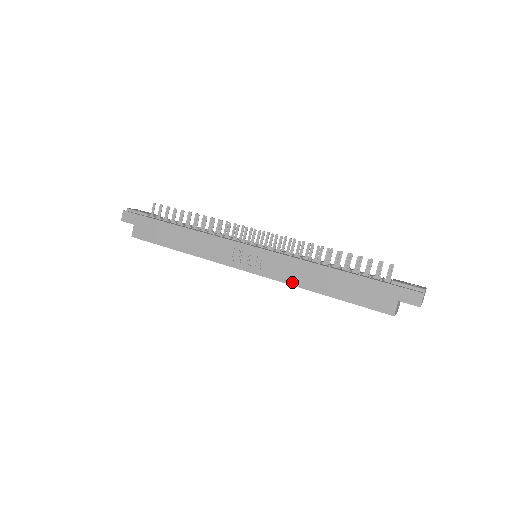
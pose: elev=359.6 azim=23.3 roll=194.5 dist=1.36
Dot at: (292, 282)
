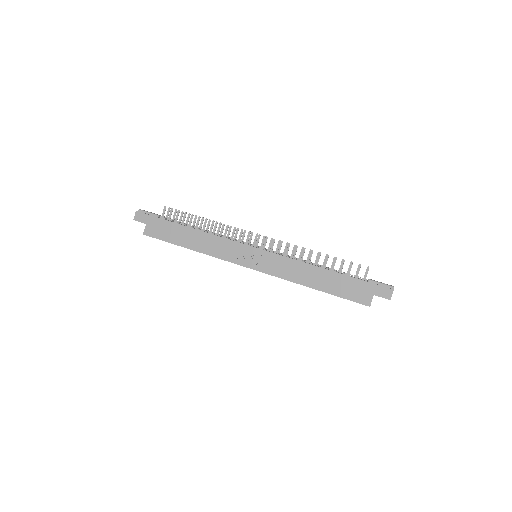
Dot at: (288, 278)
